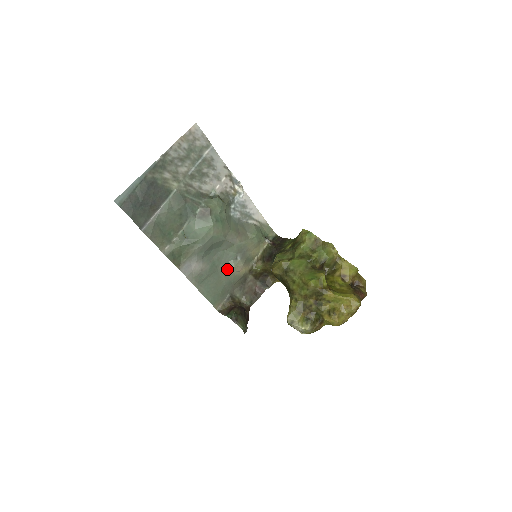
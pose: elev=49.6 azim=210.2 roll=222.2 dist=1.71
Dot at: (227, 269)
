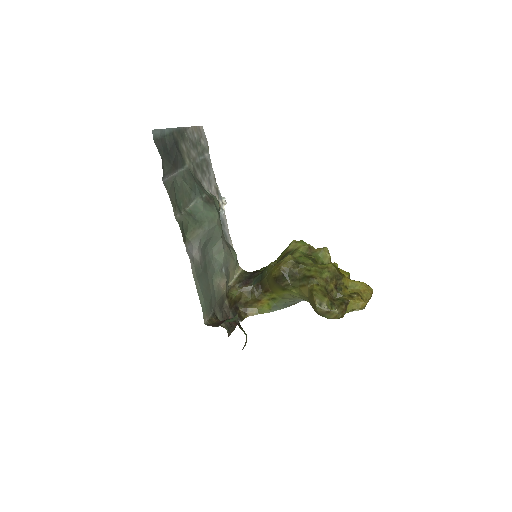
Dot at: (214, 278)
